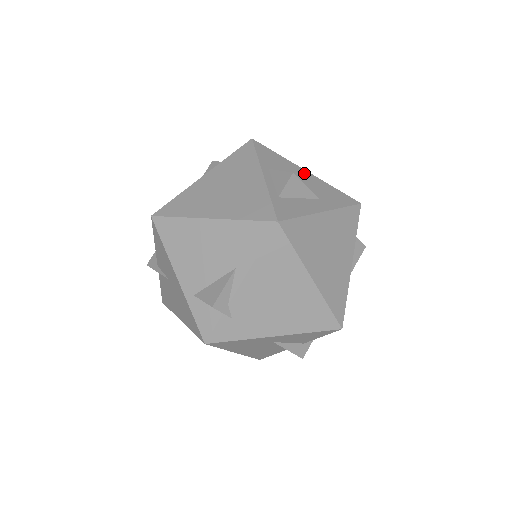
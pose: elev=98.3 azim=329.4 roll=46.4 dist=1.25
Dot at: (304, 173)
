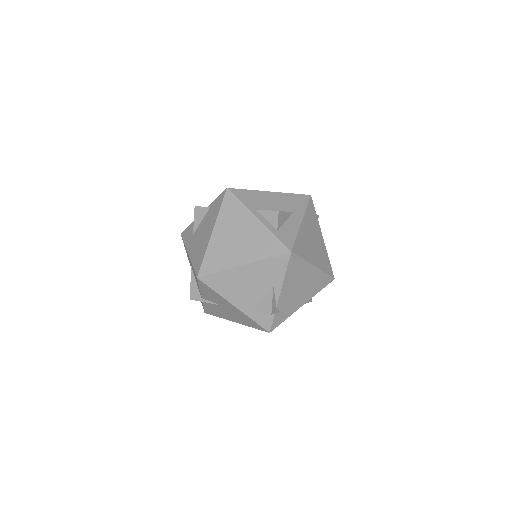
Dot at: (271, 195)
